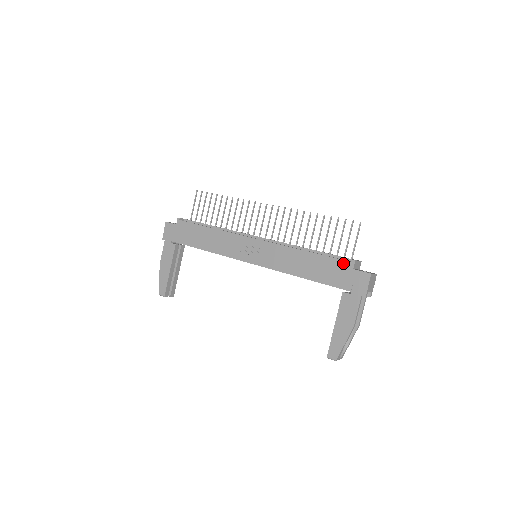
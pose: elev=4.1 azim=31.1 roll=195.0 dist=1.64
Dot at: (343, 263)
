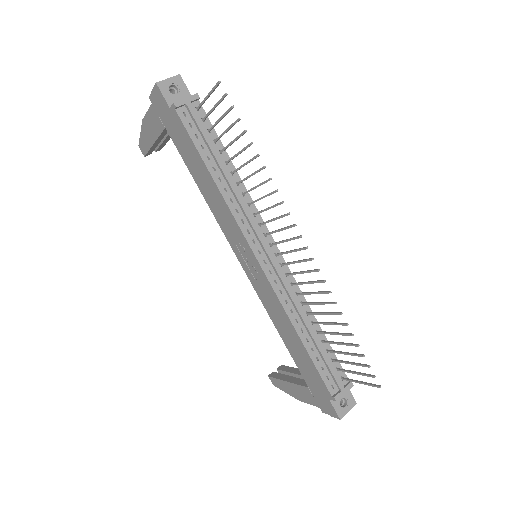
Dot at: (324, 387)
